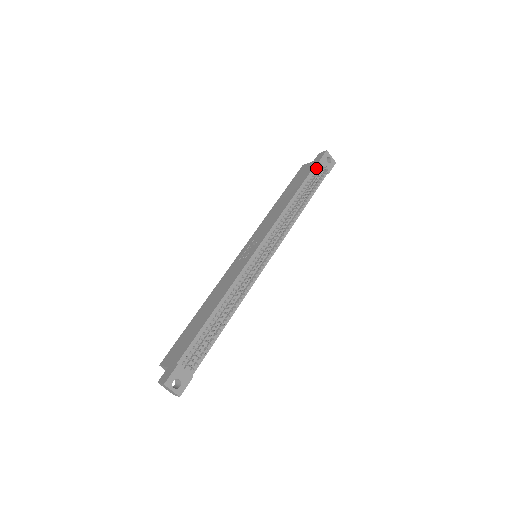
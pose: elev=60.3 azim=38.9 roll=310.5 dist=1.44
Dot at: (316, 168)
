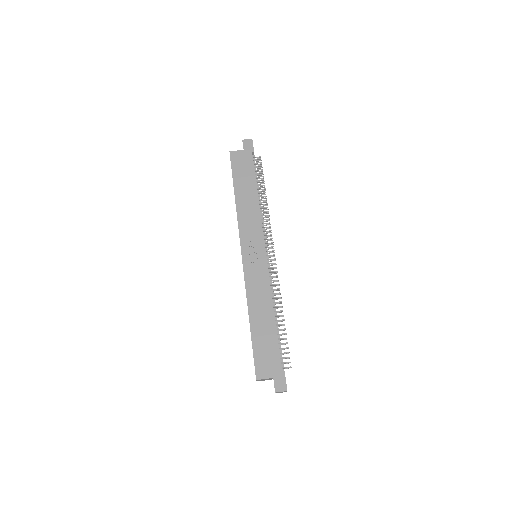
Dot at: (253, 158)
